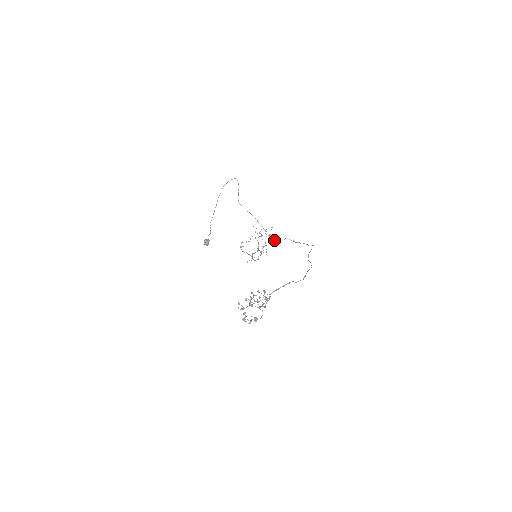
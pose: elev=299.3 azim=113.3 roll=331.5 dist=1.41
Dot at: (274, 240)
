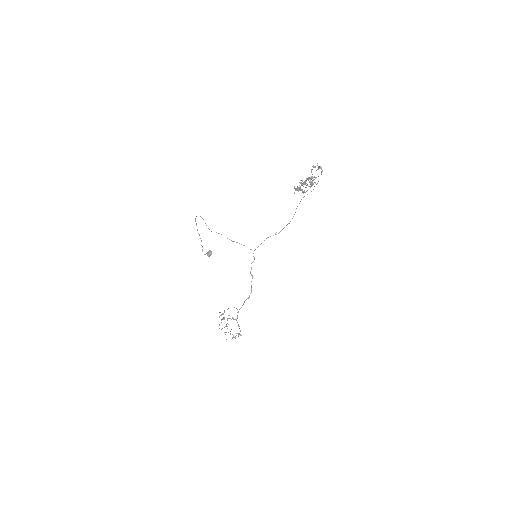
Dot at: occluded
